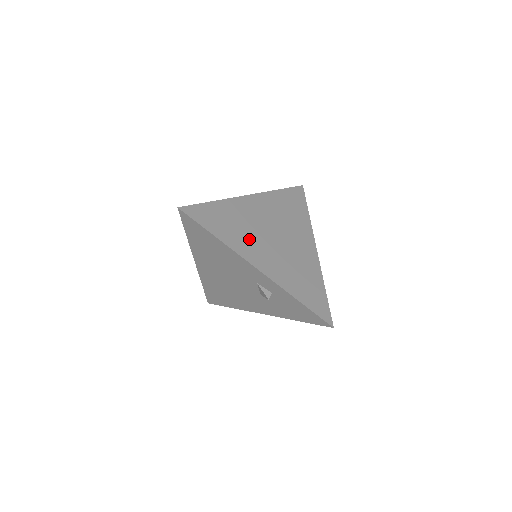
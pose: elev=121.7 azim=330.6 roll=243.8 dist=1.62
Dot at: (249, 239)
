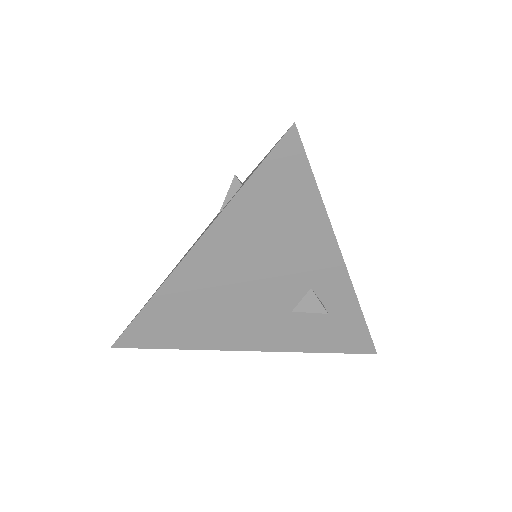
Dot at: occluded
